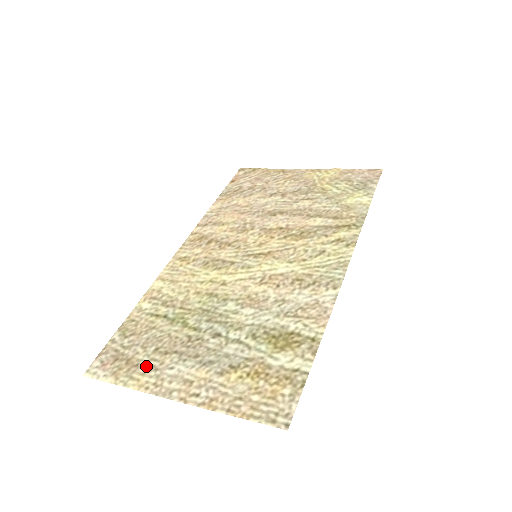
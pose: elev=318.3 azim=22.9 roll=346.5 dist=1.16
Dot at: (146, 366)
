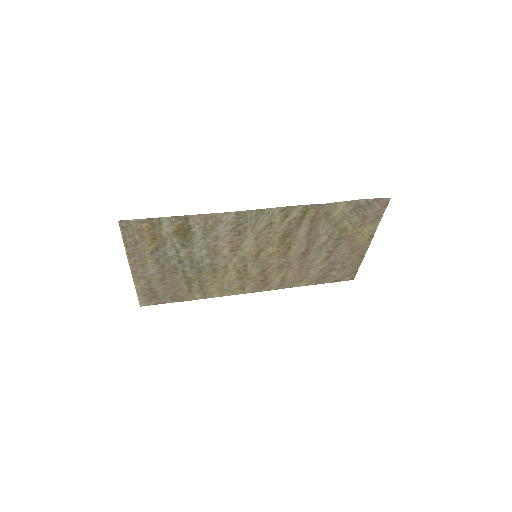
Dot at: (151, 284)
